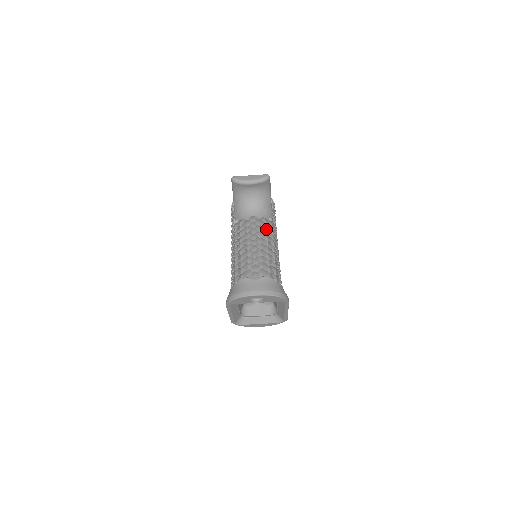
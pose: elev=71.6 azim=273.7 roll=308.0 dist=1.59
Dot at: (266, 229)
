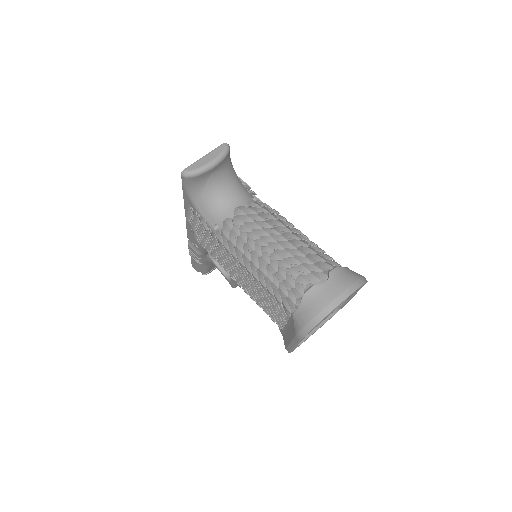
Dot at: (267, 213)
